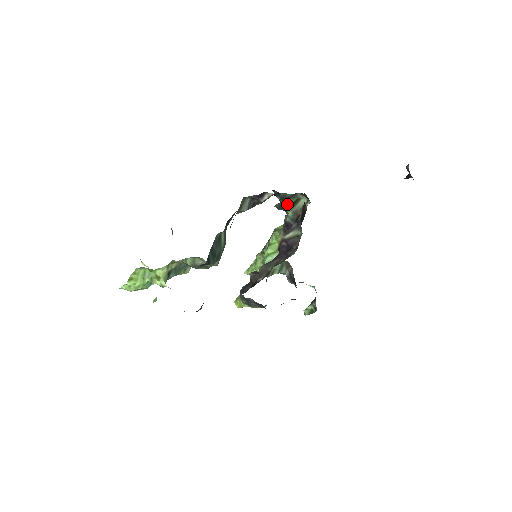
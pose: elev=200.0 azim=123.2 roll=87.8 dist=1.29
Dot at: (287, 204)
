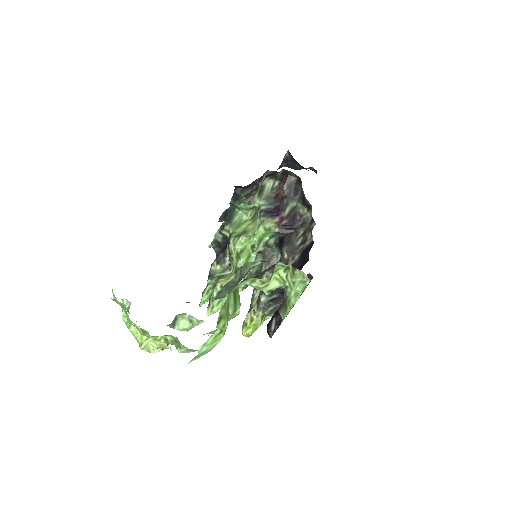
Dot at: (251, 197)
